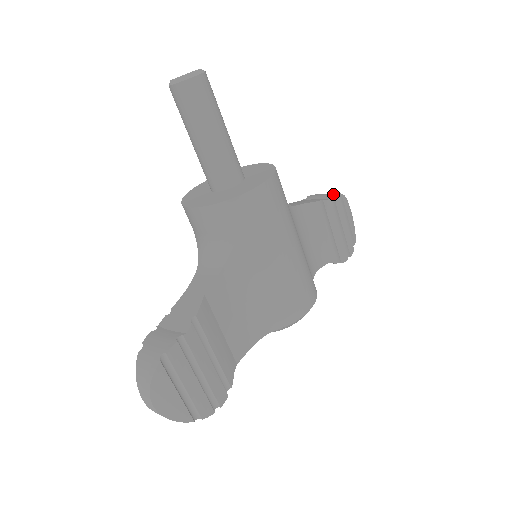
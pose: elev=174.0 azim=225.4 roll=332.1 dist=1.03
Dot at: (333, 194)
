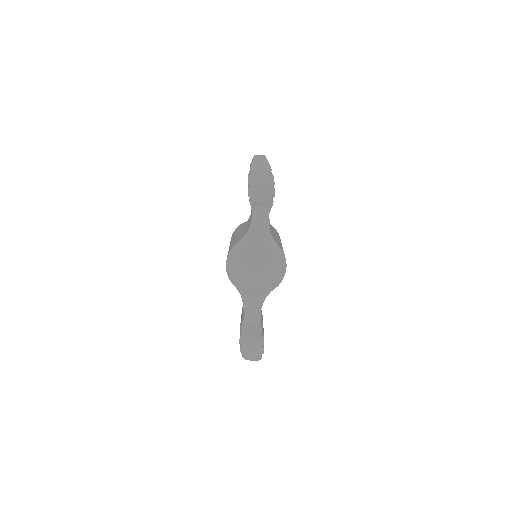
Dot at: occluded
